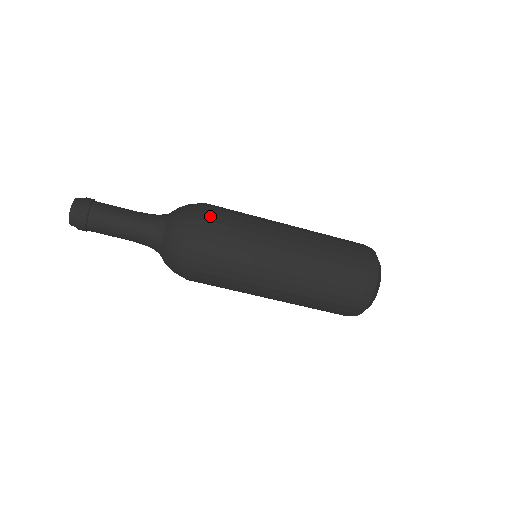
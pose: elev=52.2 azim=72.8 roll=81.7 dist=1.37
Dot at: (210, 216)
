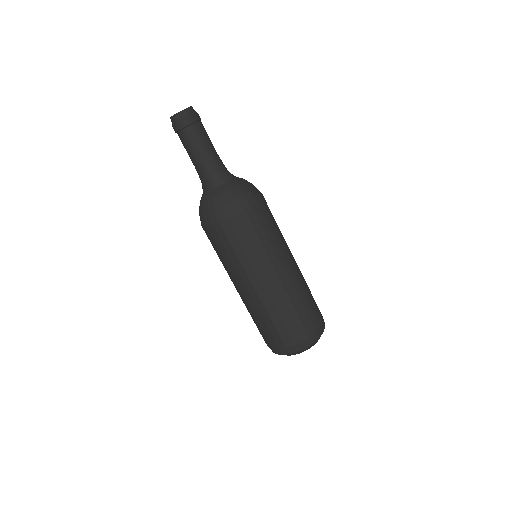
Dot at: (262, 203)
